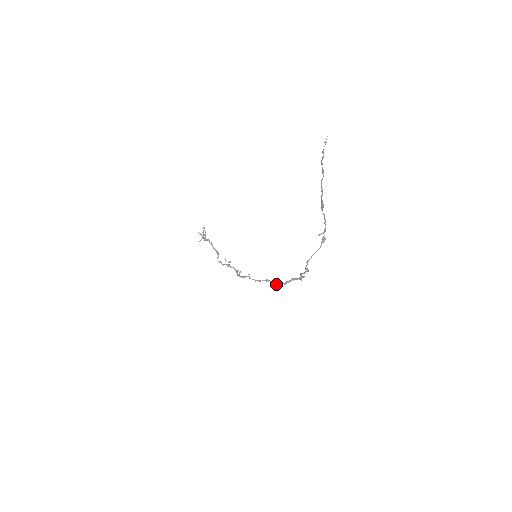
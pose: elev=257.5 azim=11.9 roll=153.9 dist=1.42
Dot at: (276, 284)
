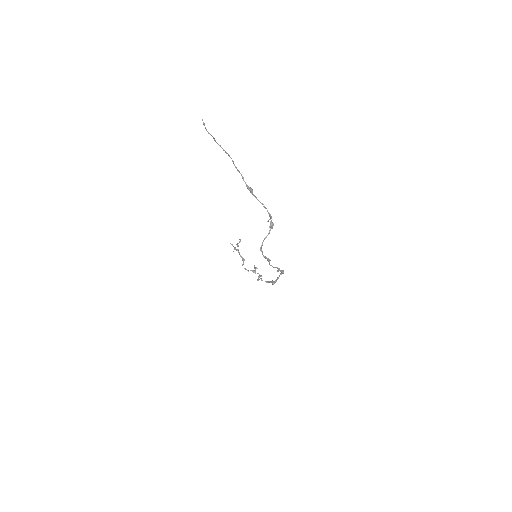
Dot at: (271, 281)
